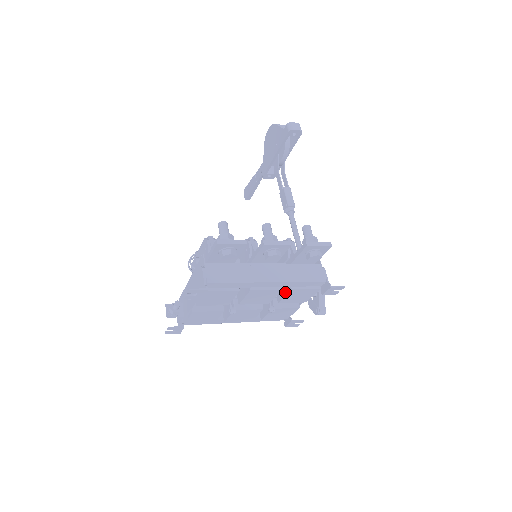
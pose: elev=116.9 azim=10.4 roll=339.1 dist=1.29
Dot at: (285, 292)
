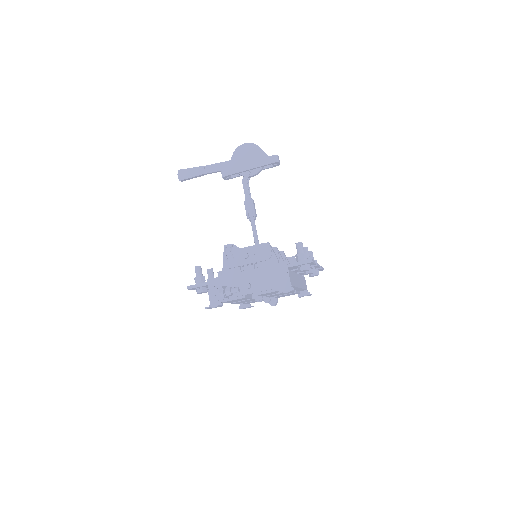
Dot at: occluded
